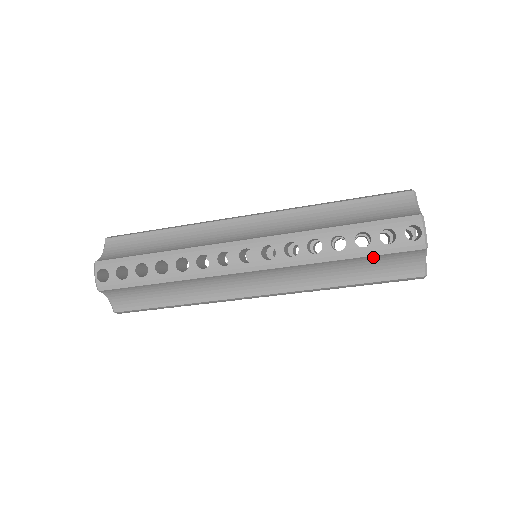
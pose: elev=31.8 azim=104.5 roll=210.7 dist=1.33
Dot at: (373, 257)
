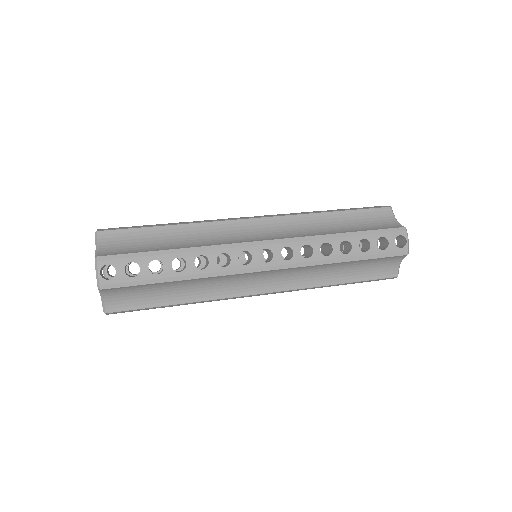
Dot at: occluded
